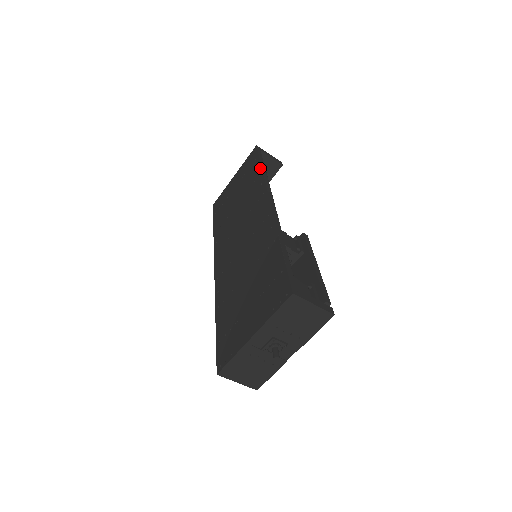
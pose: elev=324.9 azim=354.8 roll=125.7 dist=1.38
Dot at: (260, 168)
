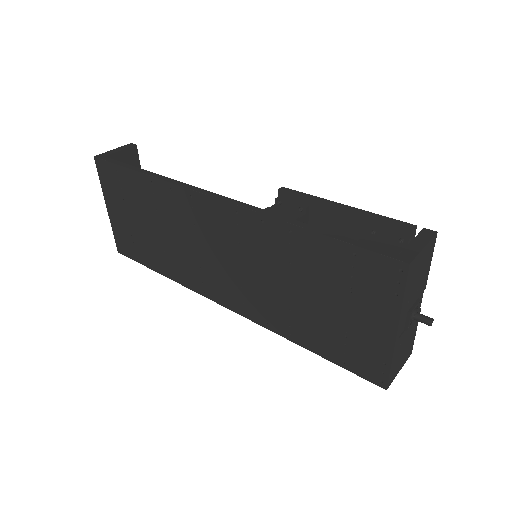
Dot at: (141, 175)
